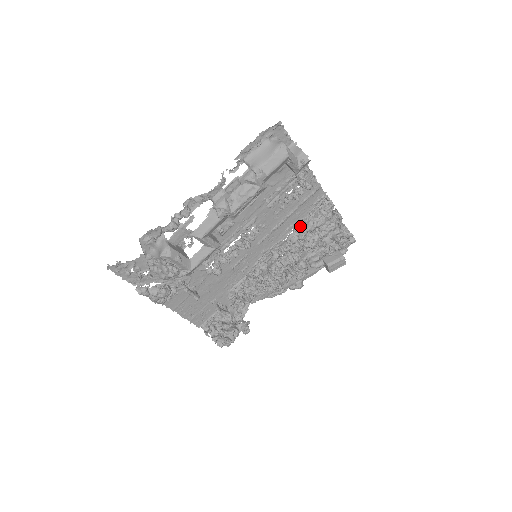
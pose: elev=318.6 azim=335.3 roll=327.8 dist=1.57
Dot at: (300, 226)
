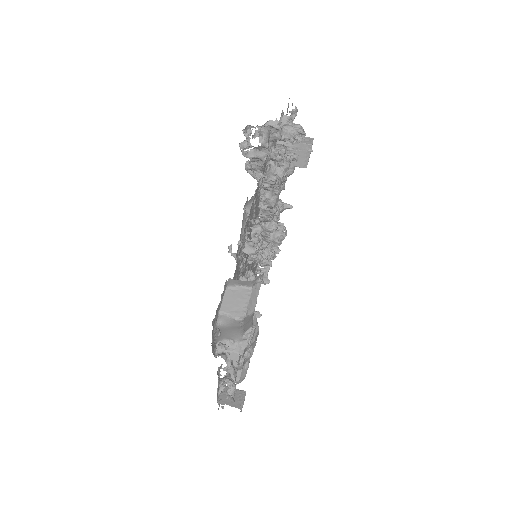
Dot at: (263, 210)
